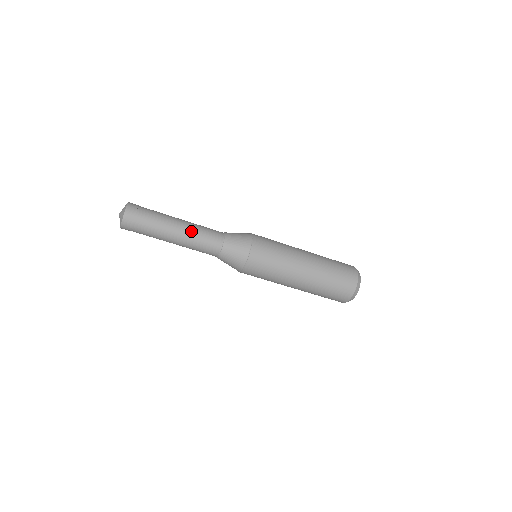
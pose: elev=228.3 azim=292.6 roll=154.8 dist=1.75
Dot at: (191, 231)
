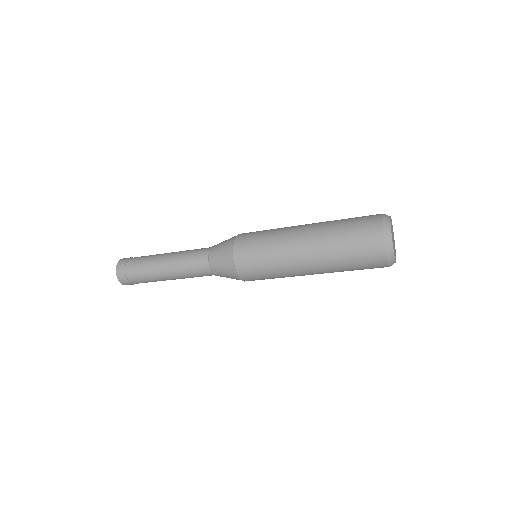
Dot at: (176, 256)
